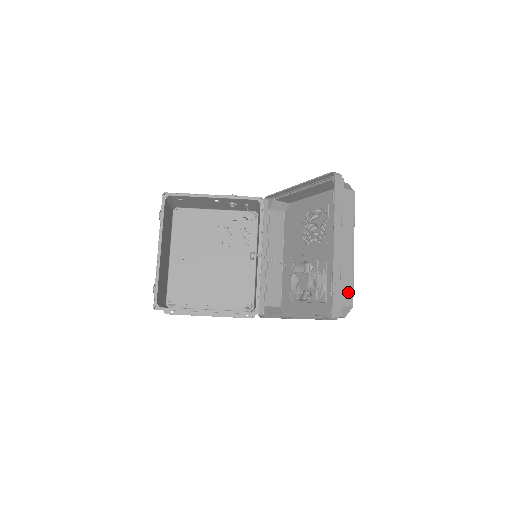
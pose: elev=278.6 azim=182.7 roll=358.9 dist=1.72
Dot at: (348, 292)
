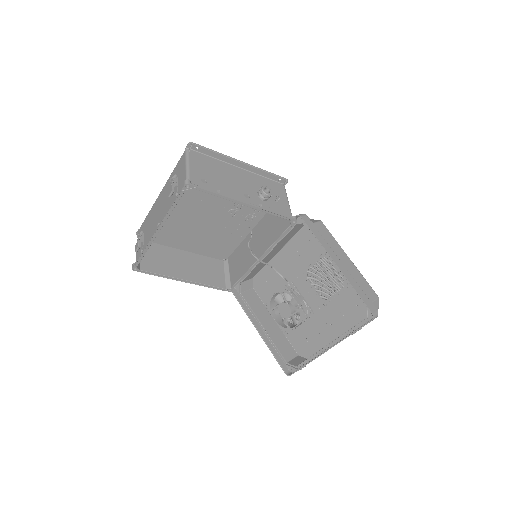
Dot at: occluded
